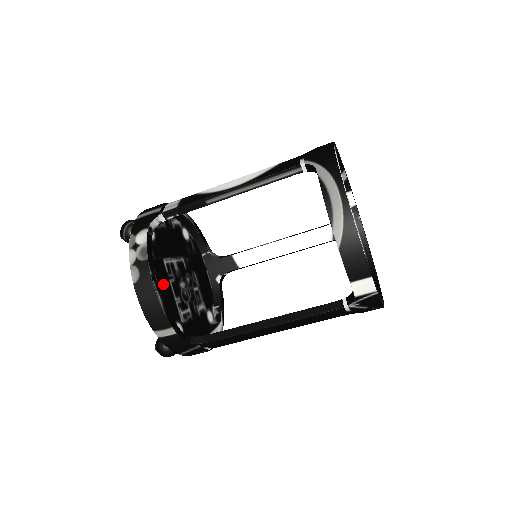
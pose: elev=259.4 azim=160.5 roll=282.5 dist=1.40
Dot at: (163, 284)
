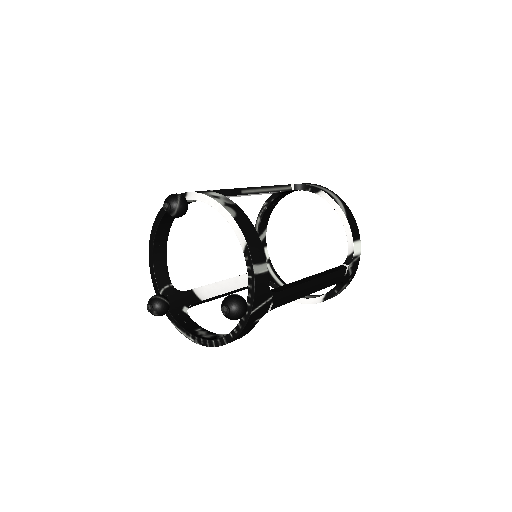
Dot at: occluded
